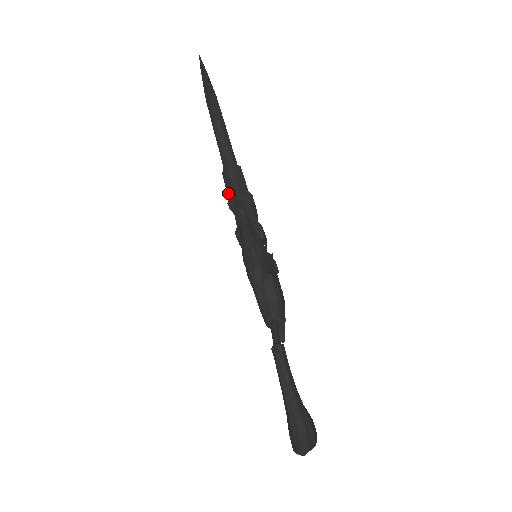
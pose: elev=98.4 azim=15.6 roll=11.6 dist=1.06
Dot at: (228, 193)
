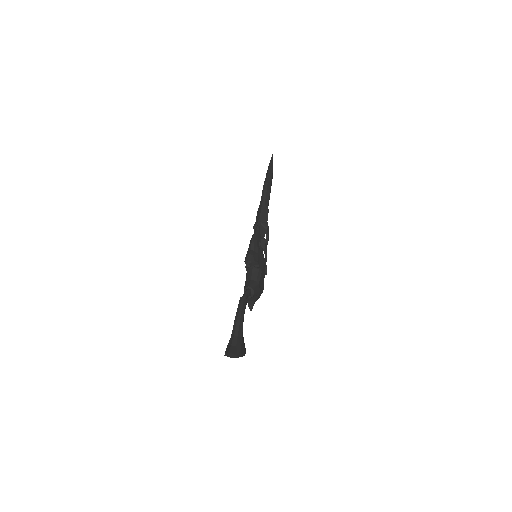
Dot at: (256, 220)
